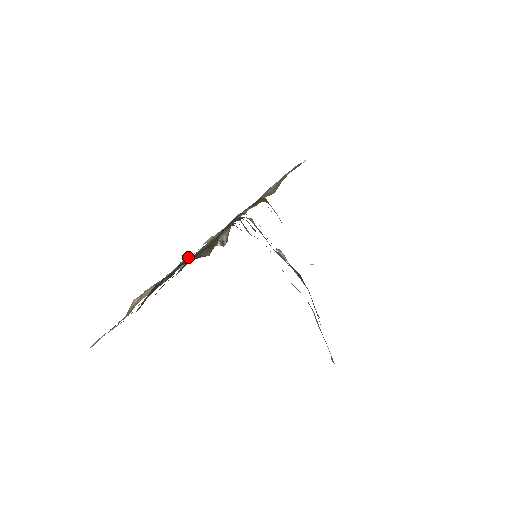
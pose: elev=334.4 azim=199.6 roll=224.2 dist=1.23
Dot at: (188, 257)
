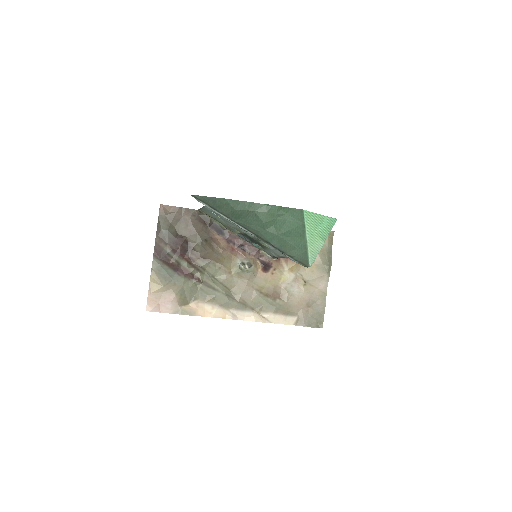
Dot at: (255, 310)
